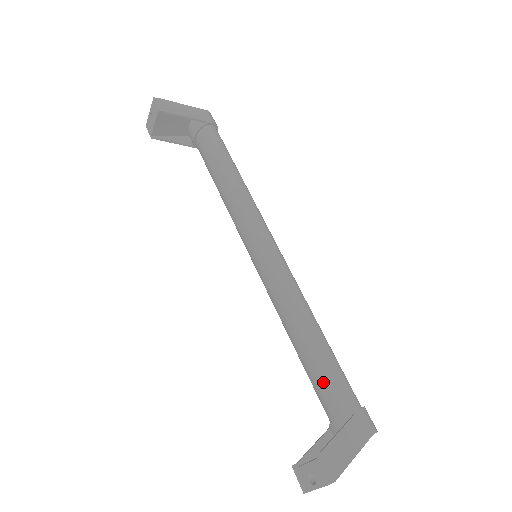
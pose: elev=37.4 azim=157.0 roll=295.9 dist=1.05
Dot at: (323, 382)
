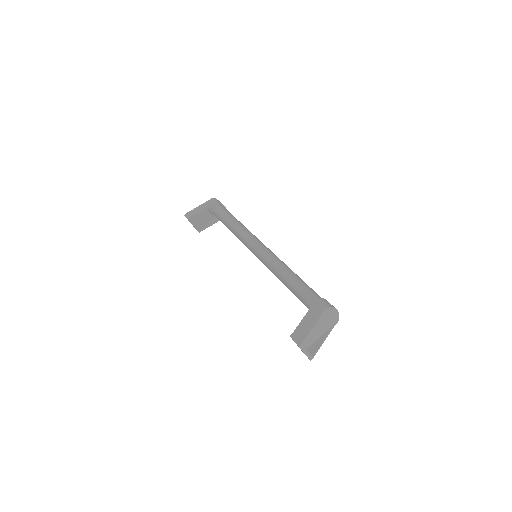
Dot at: (300, 299)
